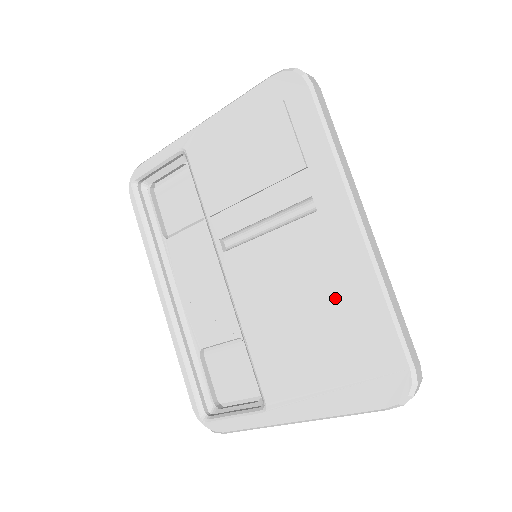
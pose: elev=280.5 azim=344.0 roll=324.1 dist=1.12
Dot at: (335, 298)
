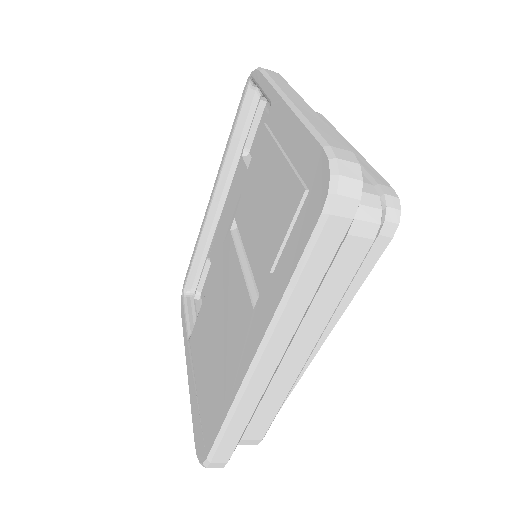
Dot at: (222, 366)
